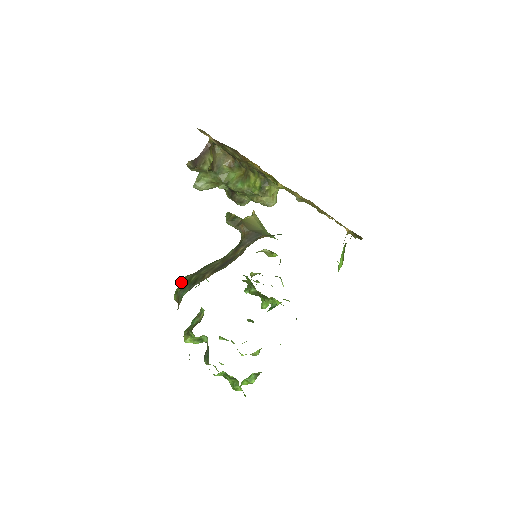
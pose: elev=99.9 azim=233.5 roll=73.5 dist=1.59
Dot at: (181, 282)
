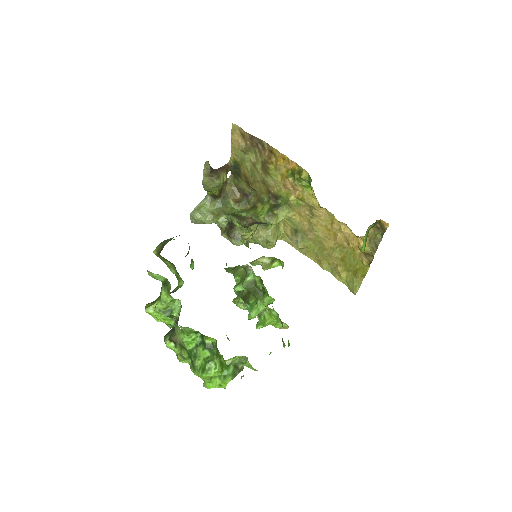
Dot at: occluded
